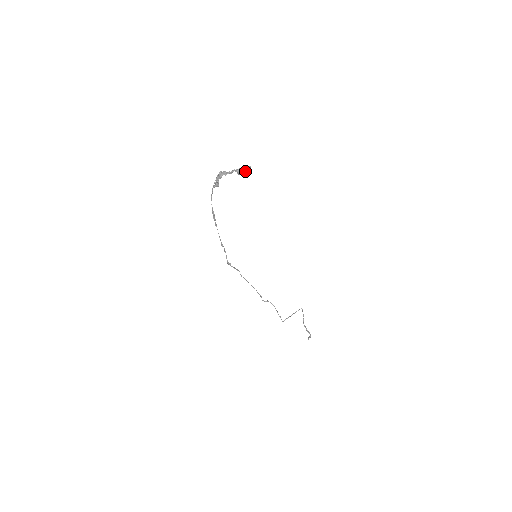
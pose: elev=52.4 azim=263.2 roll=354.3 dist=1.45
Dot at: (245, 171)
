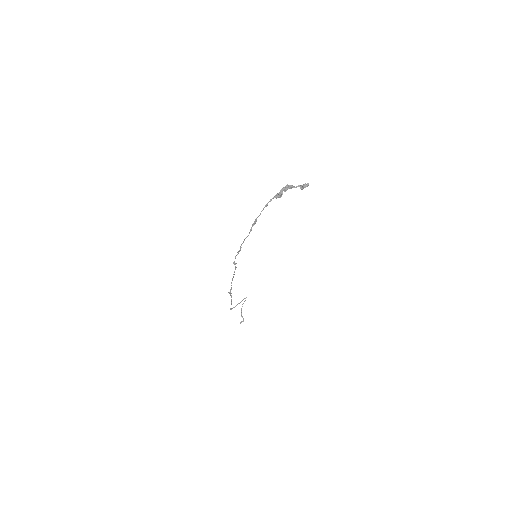
Dot at: occluded
